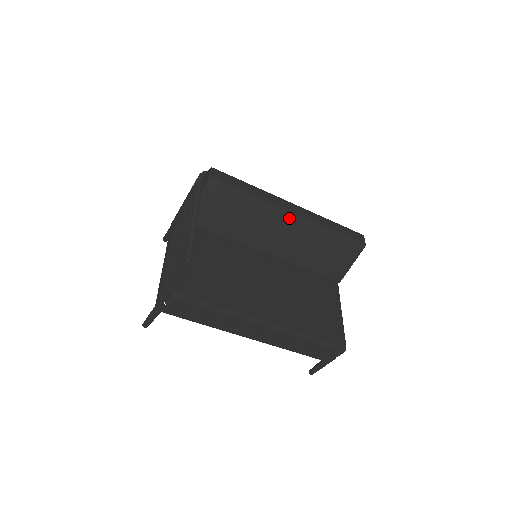
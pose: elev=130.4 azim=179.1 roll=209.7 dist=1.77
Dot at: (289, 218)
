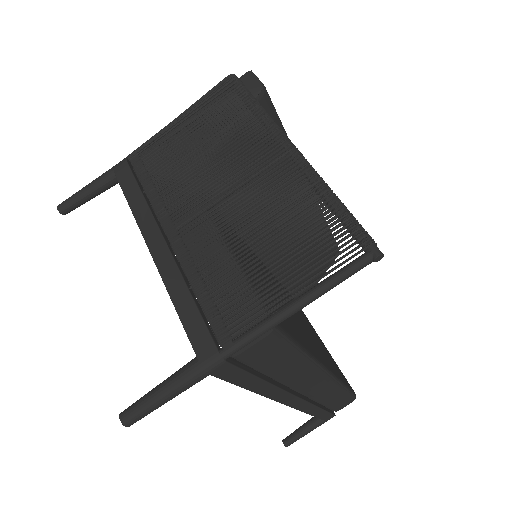
Dot at: occluded
